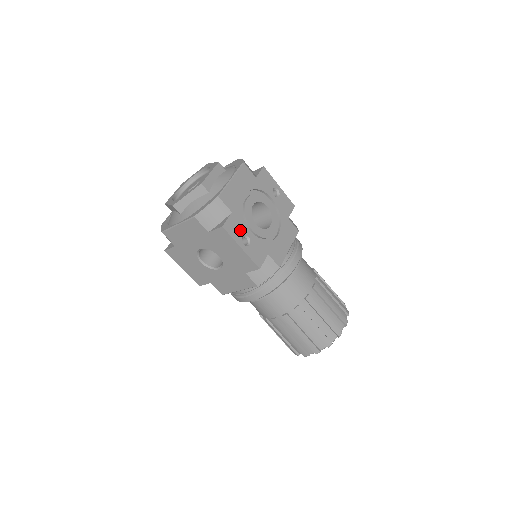
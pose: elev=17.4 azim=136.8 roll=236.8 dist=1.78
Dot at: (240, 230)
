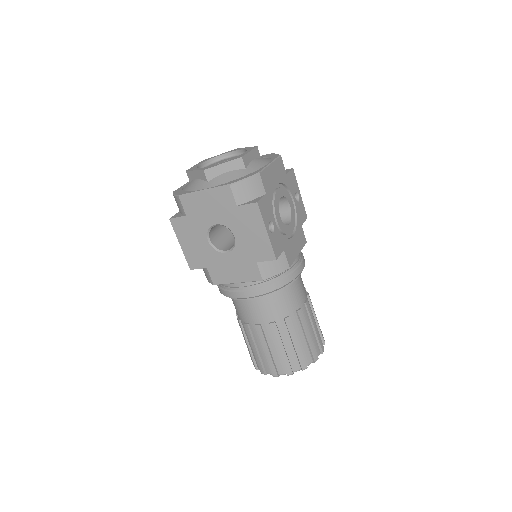
Dot at: (269, 214)
